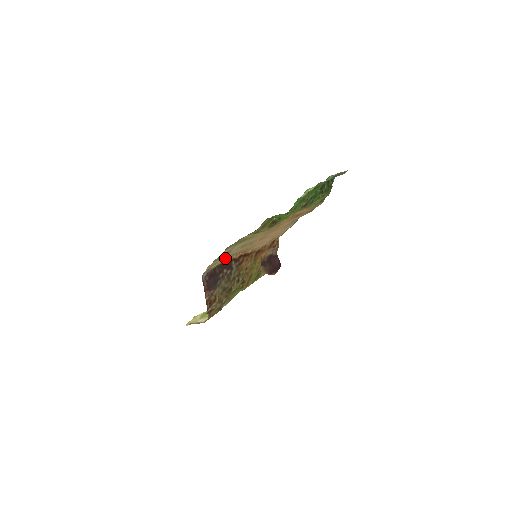
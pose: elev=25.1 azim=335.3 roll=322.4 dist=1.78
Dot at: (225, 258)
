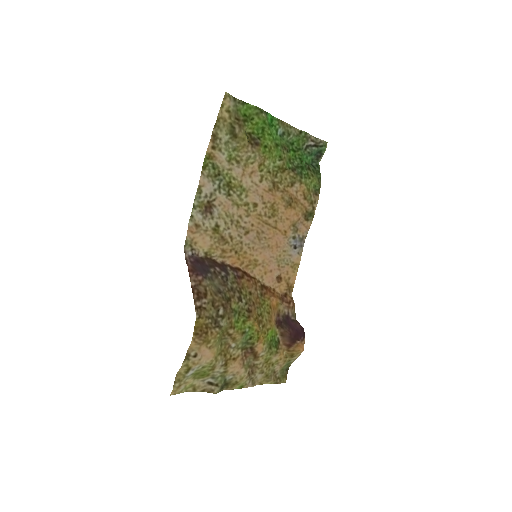
Dot at: (212, 232)
